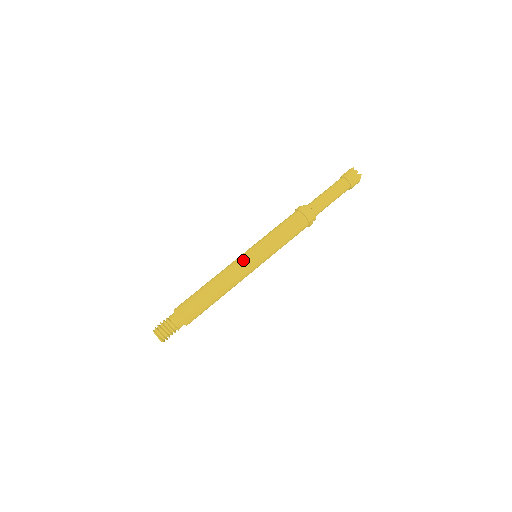
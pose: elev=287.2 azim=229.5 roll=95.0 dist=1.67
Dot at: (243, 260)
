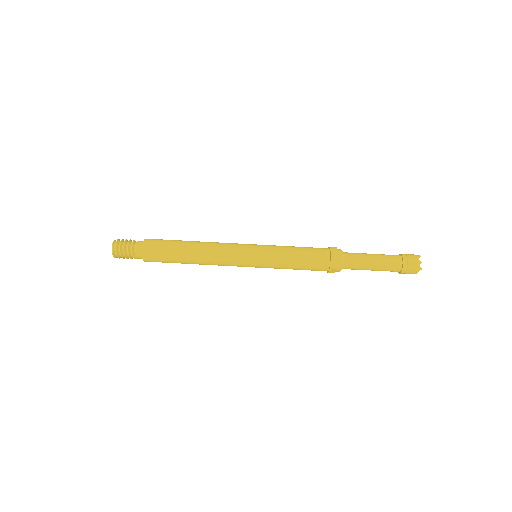
Dot at: (239, 249)
